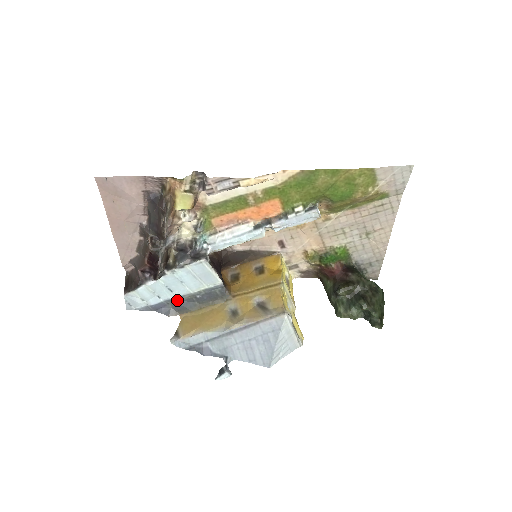
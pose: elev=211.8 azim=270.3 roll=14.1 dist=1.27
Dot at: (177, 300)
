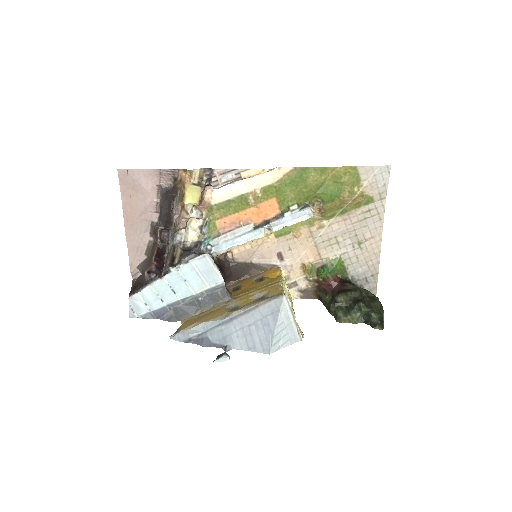
Dot at: (179, 304)
